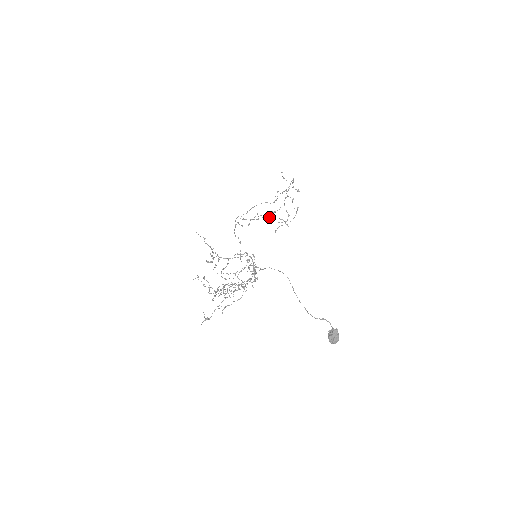
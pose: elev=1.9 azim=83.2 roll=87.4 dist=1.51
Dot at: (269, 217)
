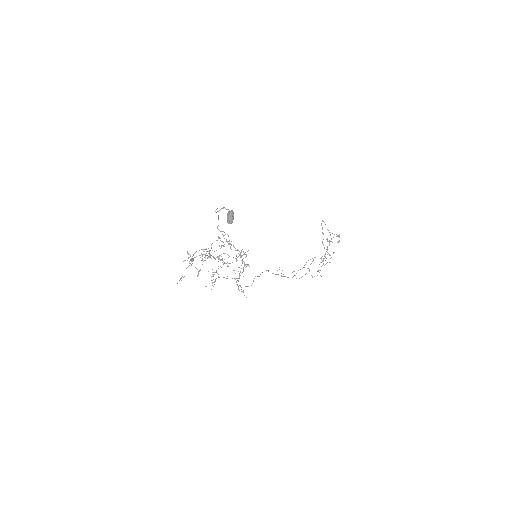
Dot at: occluded
